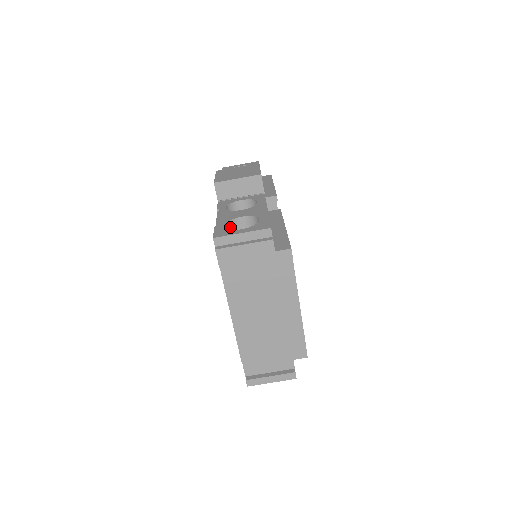
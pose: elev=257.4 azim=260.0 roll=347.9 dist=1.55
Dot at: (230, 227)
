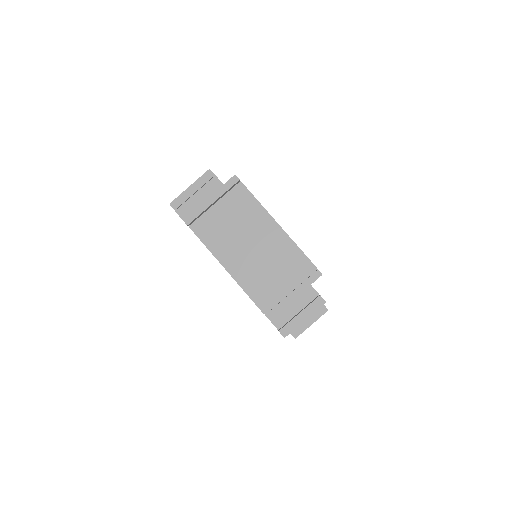
Dot at: occluded
